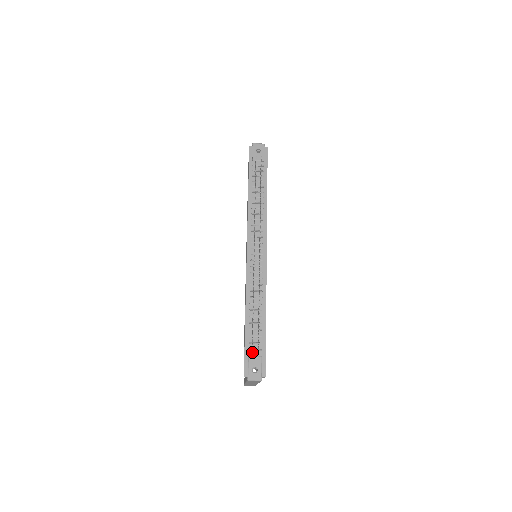
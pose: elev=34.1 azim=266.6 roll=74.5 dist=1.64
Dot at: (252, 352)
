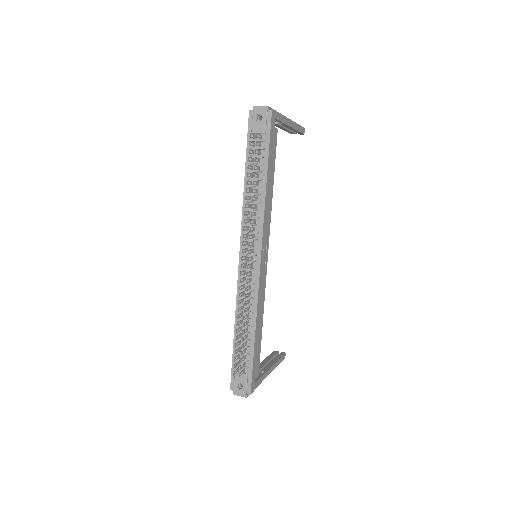
Dot at: occluded
